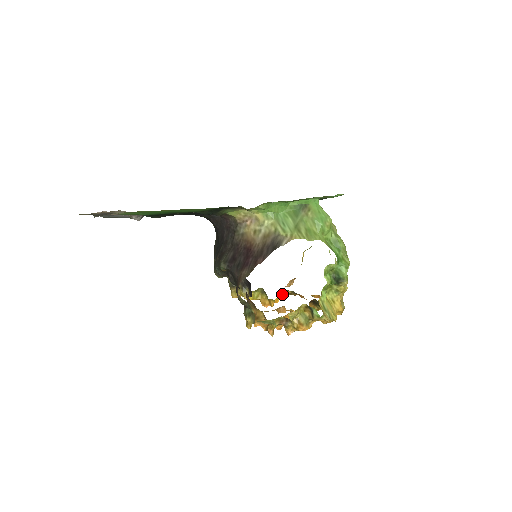
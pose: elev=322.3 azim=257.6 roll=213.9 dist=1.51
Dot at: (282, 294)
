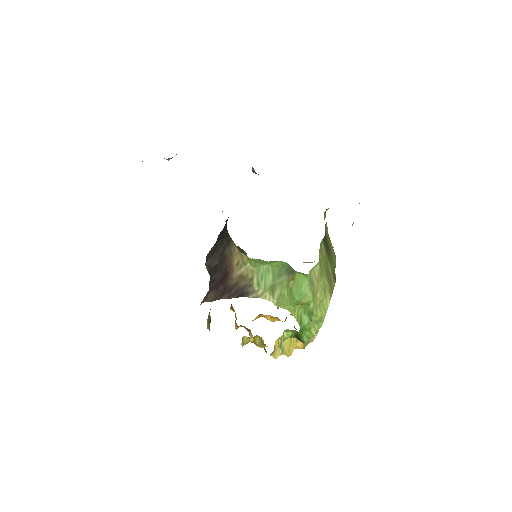
Dot at: occluded
